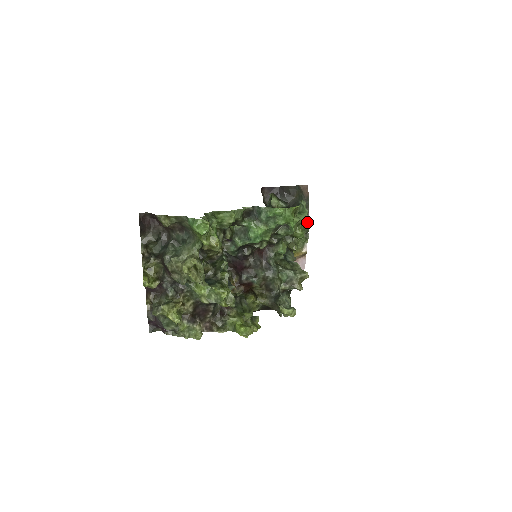
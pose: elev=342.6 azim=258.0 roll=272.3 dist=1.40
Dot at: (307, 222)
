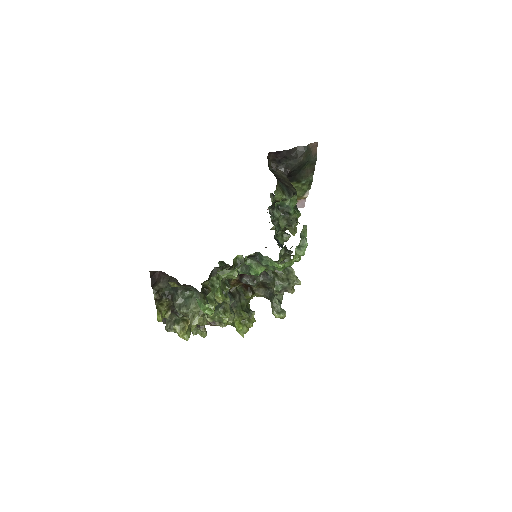
Dot at: occluded
